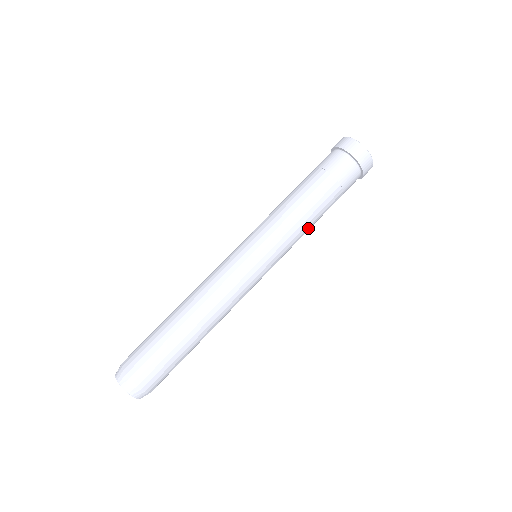
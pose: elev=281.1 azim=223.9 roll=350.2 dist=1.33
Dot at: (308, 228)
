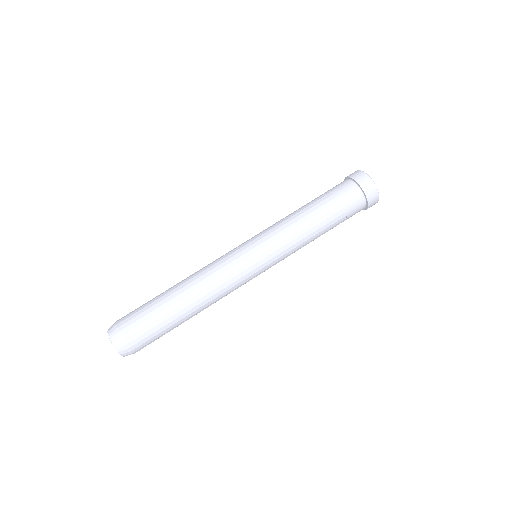
Dot at: occluded
